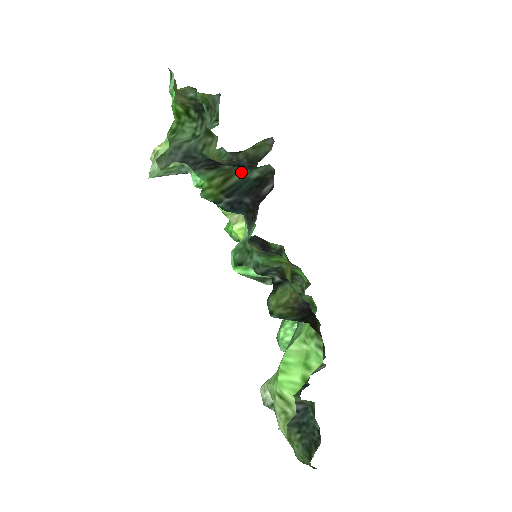
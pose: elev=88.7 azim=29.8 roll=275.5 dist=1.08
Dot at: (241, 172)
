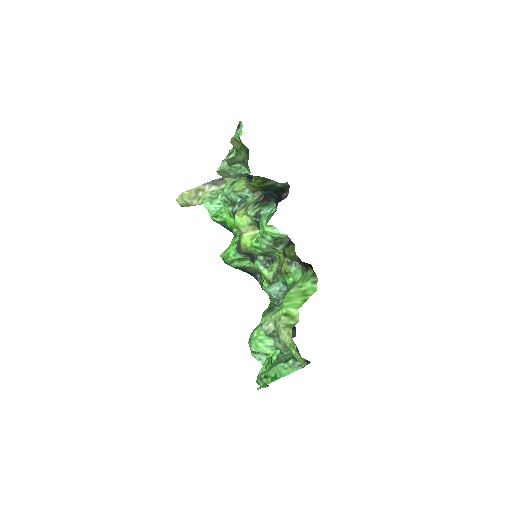
Dot at: (272, 181)
